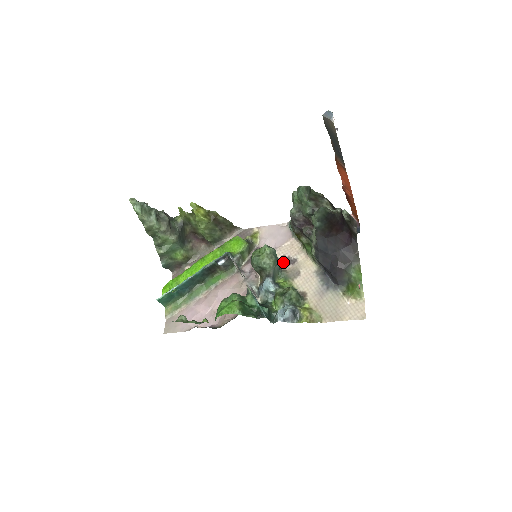
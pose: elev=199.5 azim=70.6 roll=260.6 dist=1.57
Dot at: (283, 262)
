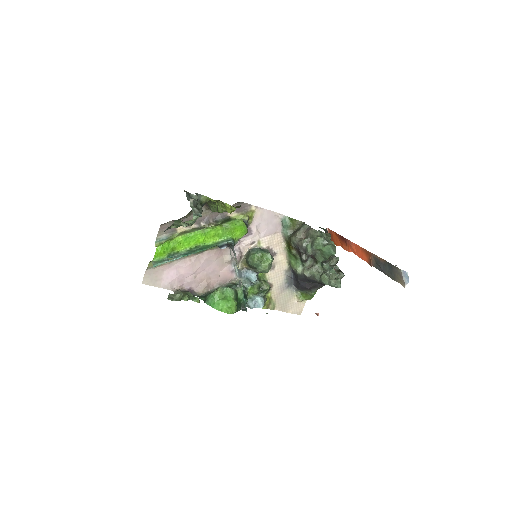
Dot at: occluded
